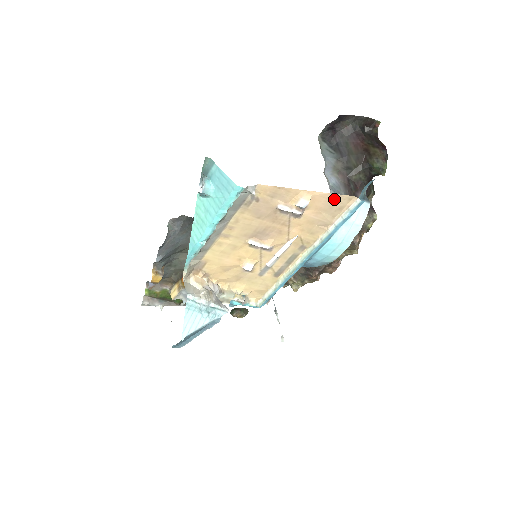
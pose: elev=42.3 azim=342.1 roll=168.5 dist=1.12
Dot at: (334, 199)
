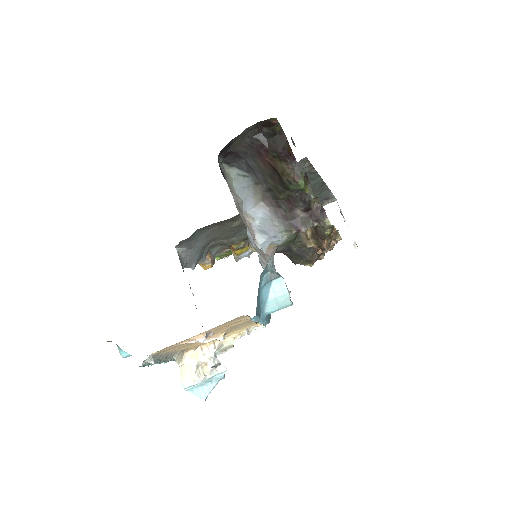
Dot at: (226, 323)
